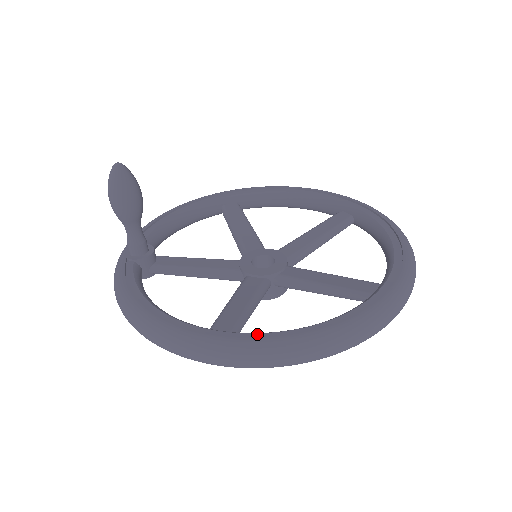
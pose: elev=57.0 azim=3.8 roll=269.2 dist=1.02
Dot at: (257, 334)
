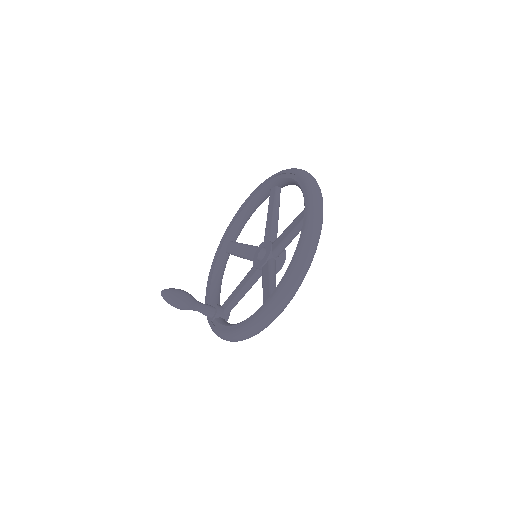
Dot at: (276, 288)
